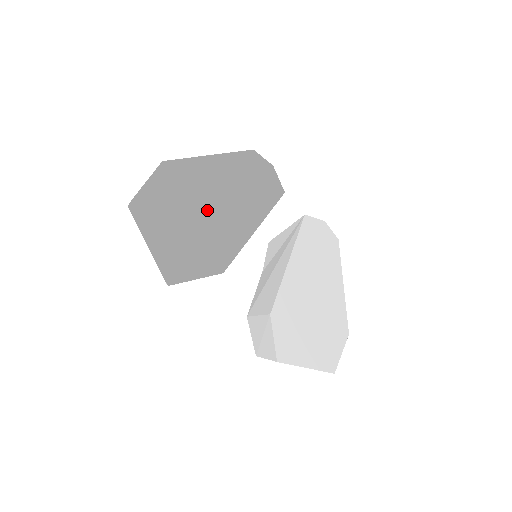
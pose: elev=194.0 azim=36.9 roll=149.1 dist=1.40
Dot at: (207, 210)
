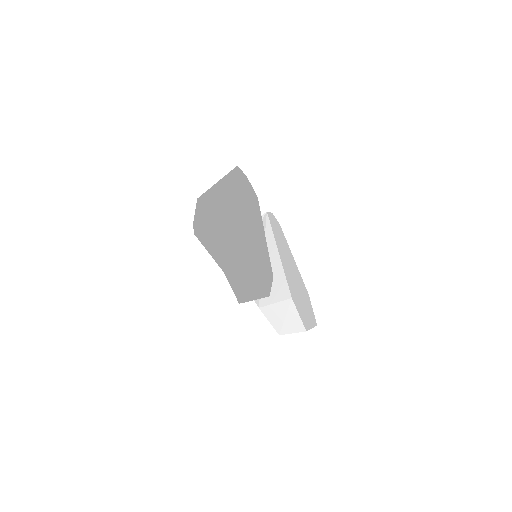
Dot at: (250, 229)
